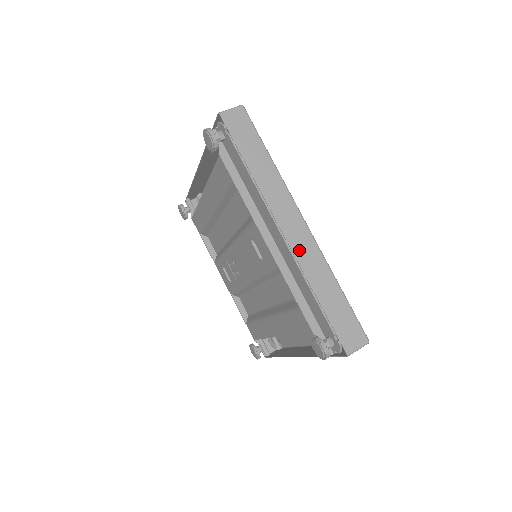
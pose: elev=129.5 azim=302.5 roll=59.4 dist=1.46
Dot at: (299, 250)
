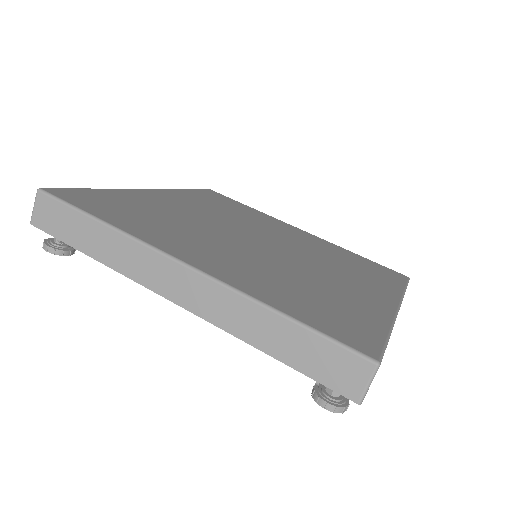
Dot at: occluded
